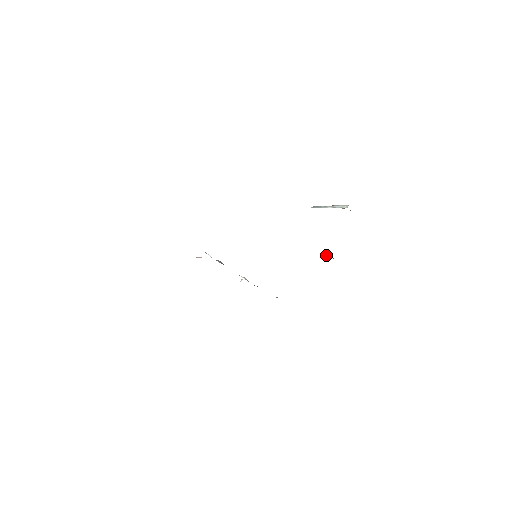
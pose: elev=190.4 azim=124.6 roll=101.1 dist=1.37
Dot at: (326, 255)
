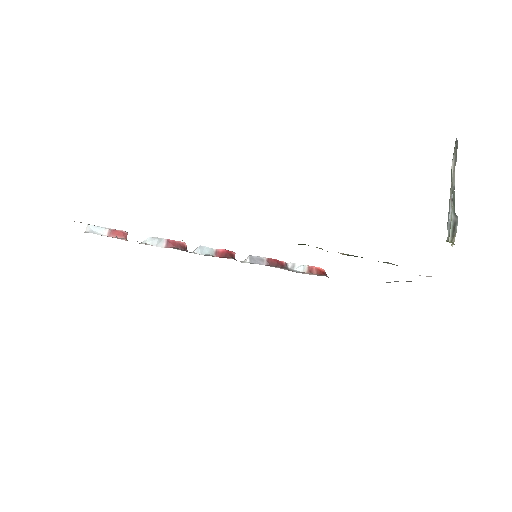
Dot at: (383, 262)
